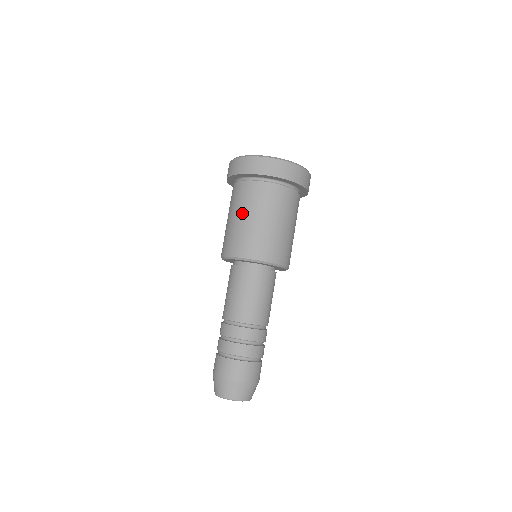
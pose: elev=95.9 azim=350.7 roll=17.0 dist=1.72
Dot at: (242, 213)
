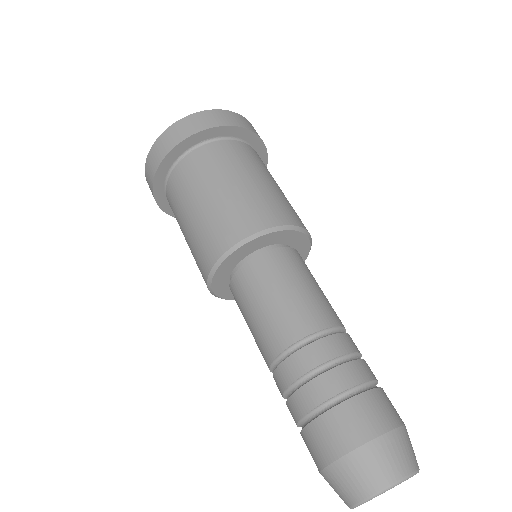
Dot at: (203, 192)
